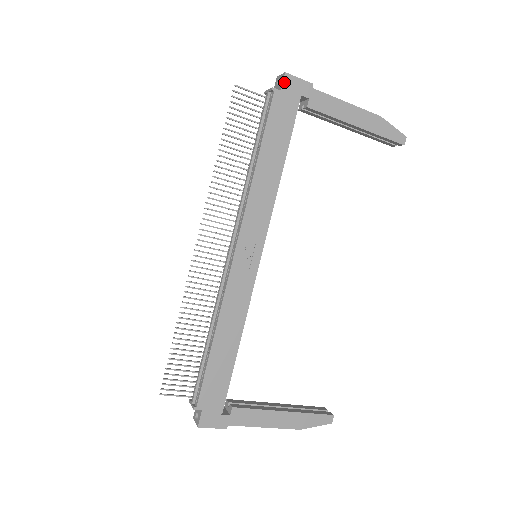
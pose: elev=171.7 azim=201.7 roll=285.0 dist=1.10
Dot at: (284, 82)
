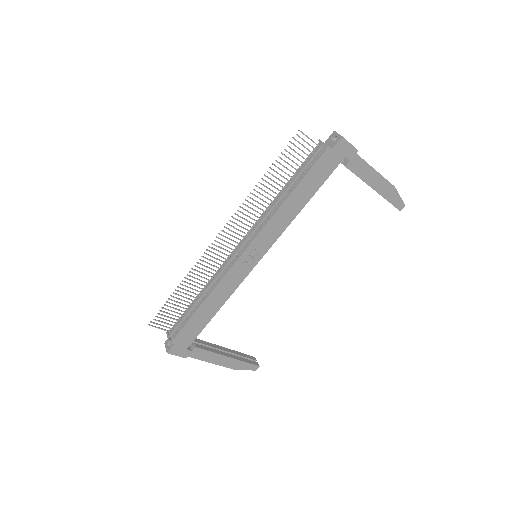
Dot at: (338, 144)
